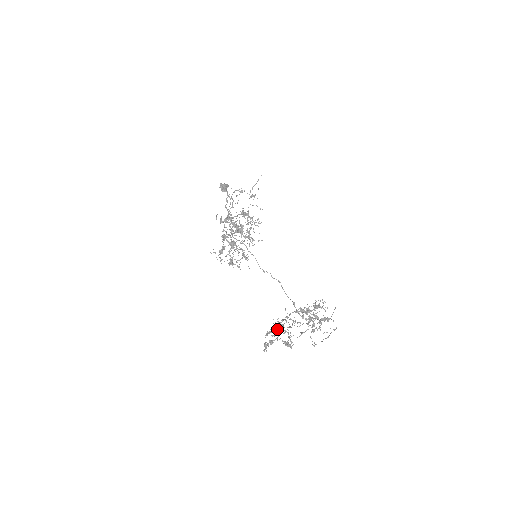
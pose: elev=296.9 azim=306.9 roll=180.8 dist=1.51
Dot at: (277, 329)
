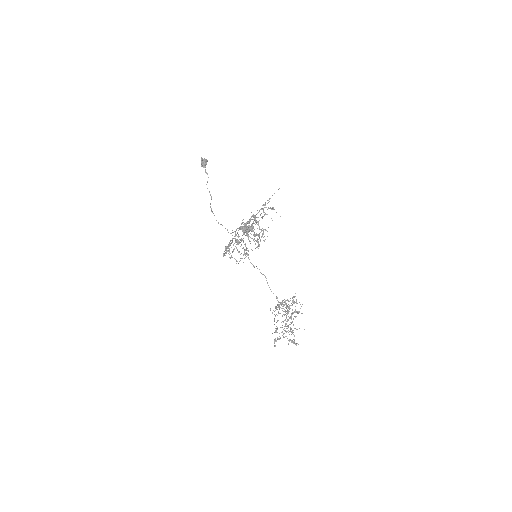
Dot at: occluded
